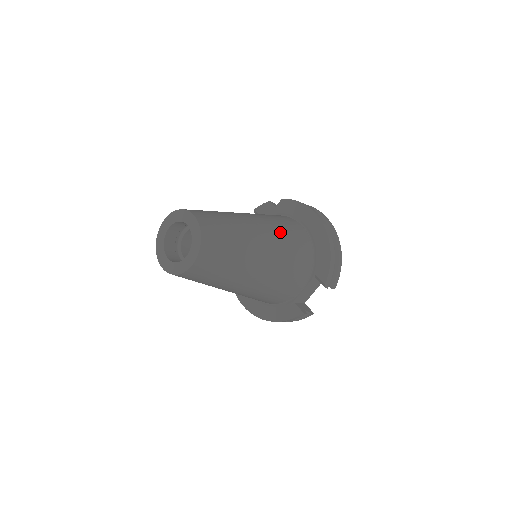
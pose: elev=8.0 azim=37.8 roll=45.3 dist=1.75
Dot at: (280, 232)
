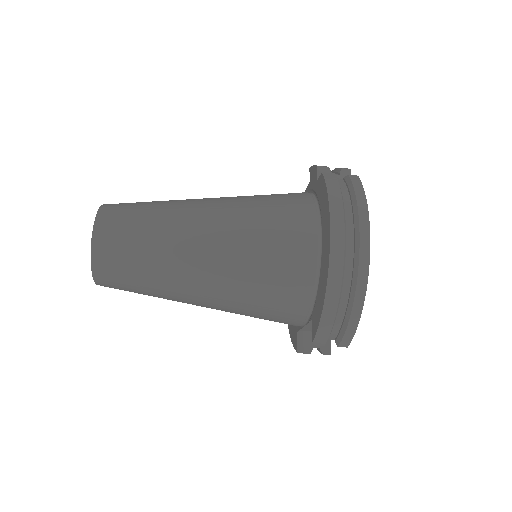
Dot at: (247, 252)
